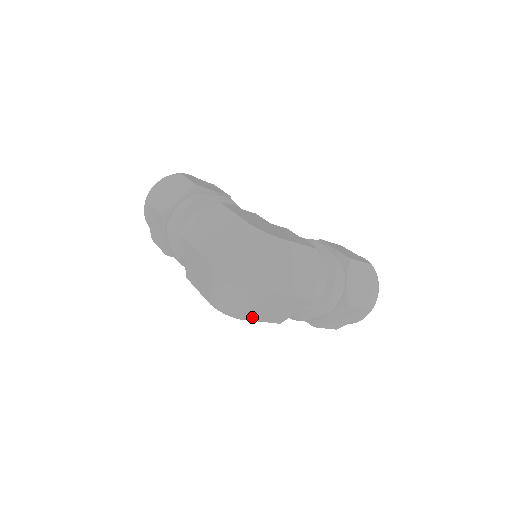
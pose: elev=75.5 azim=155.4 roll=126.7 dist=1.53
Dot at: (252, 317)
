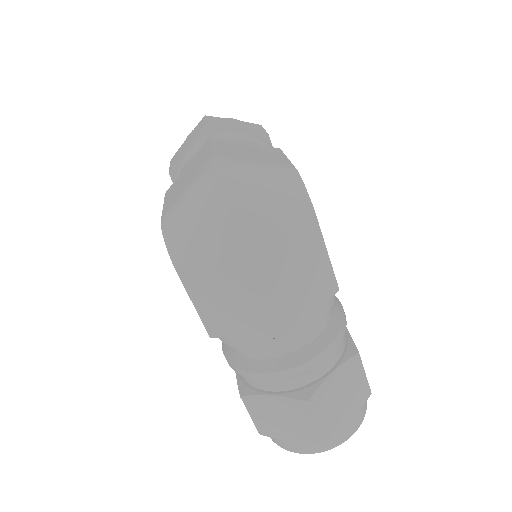
Dot at: (190, 281)
